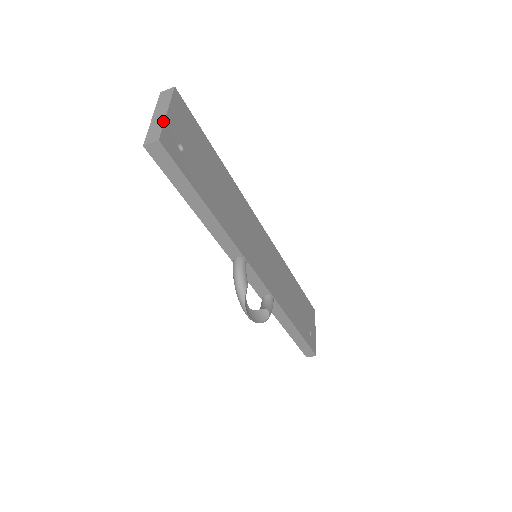
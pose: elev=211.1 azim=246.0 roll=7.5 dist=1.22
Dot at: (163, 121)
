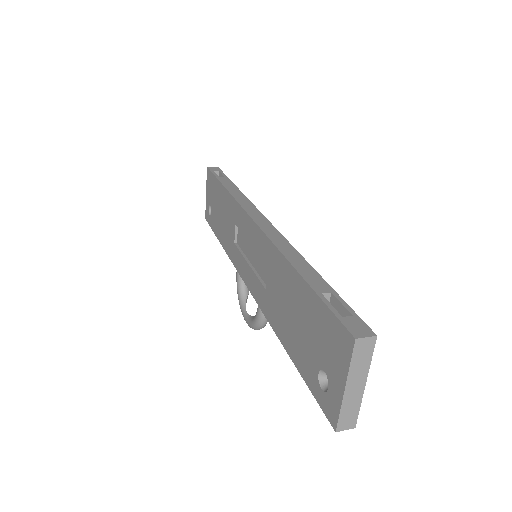
Dot at: (361, 401)
